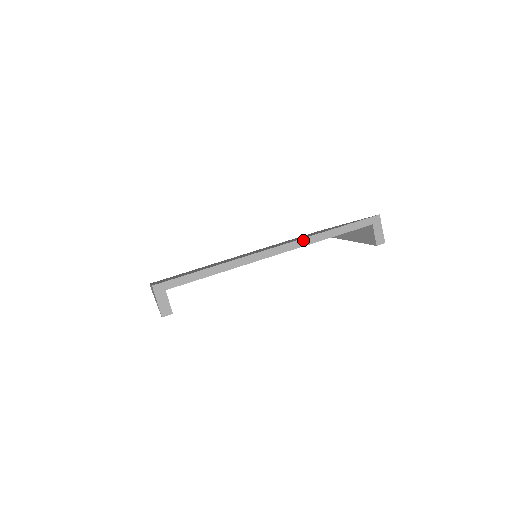
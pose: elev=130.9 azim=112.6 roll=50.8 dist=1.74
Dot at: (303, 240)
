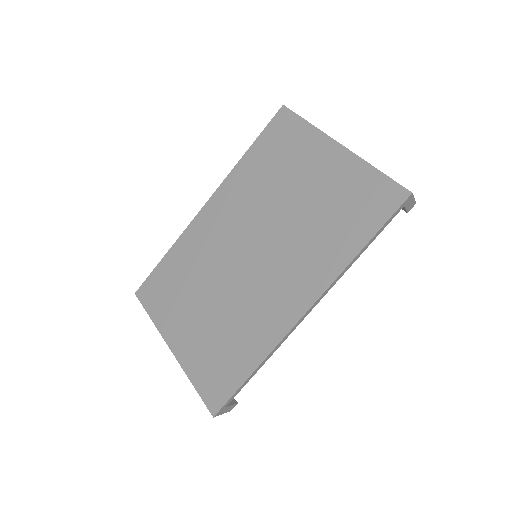
Dot at: (333, 282)
